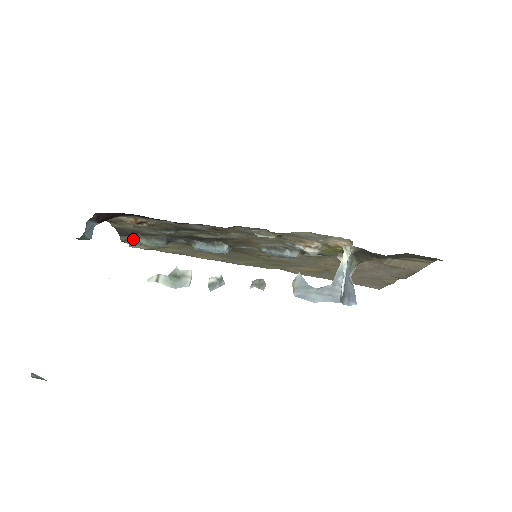
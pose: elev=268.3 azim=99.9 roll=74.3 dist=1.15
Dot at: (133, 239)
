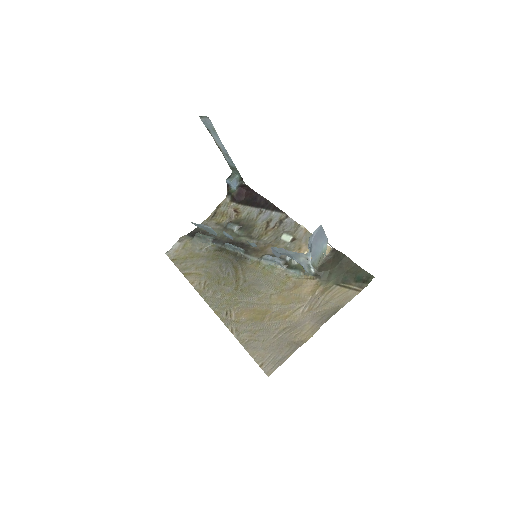
Dot at: (197, 233)
